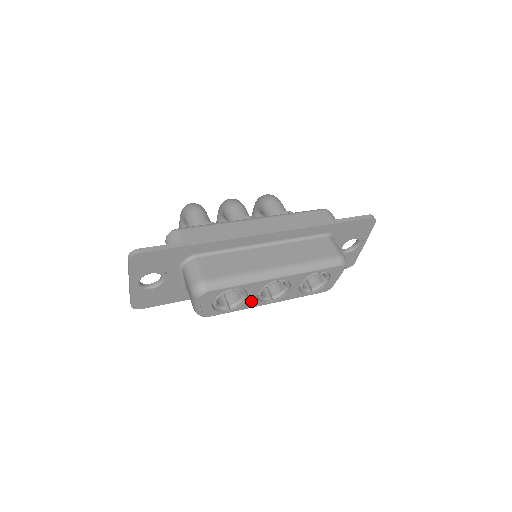
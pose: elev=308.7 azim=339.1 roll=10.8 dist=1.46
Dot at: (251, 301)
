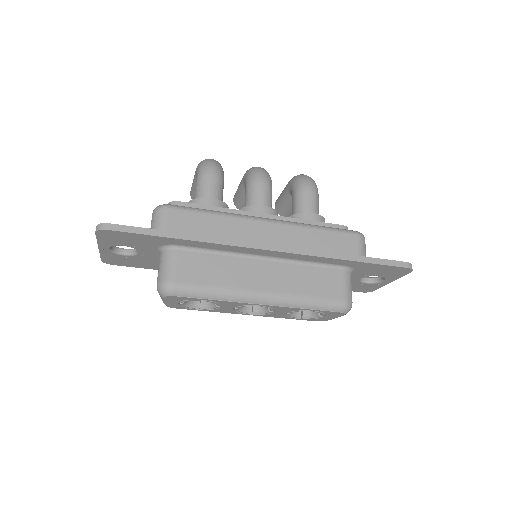
Dot at: (226, 309)
